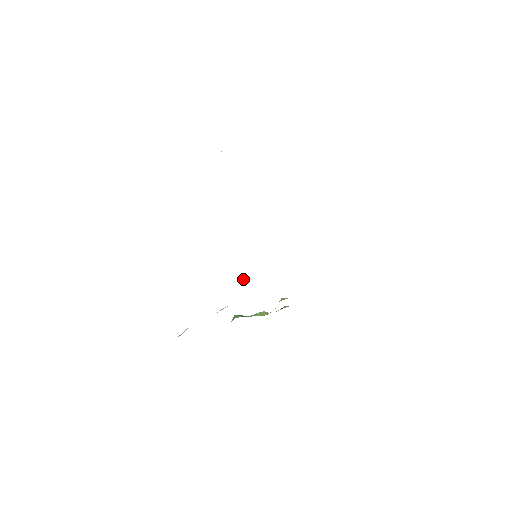
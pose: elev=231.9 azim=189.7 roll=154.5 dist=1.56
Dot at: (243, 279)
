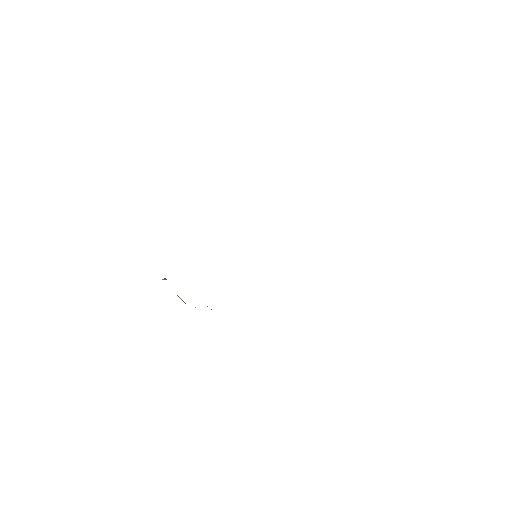
Dot at: occluded
